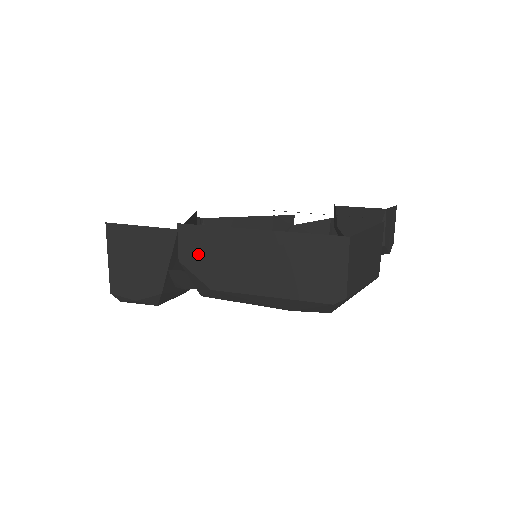
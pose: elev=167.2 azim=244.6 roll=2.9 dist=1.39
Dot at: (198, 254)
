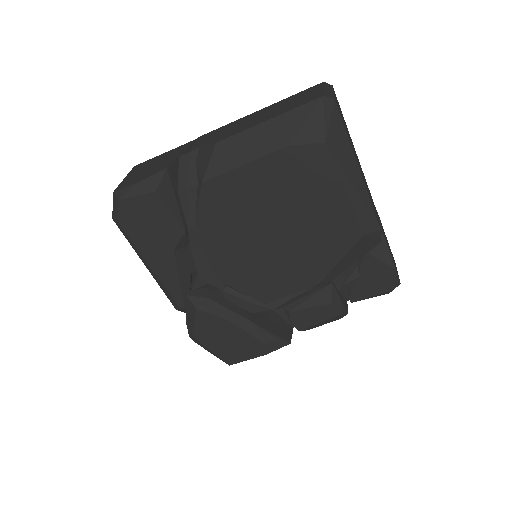
Dot at: (210, 137)
